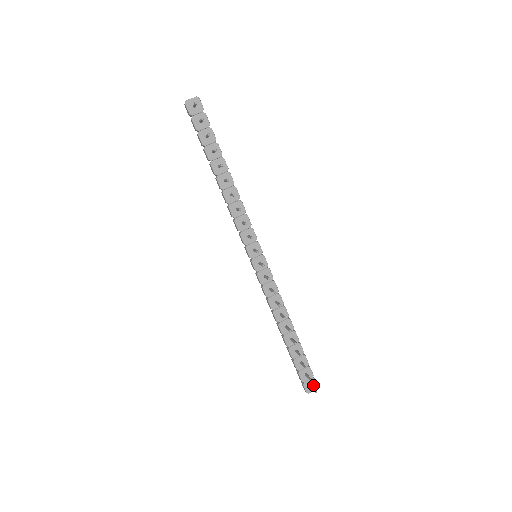
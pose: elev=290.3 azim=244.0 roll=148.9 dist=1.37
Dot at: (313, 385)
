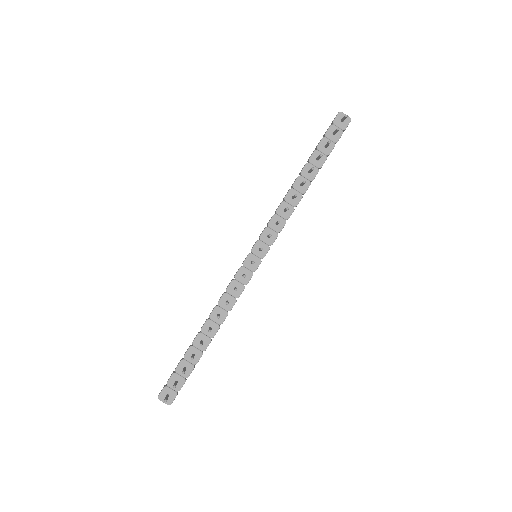
Dot at: (170, 397)
